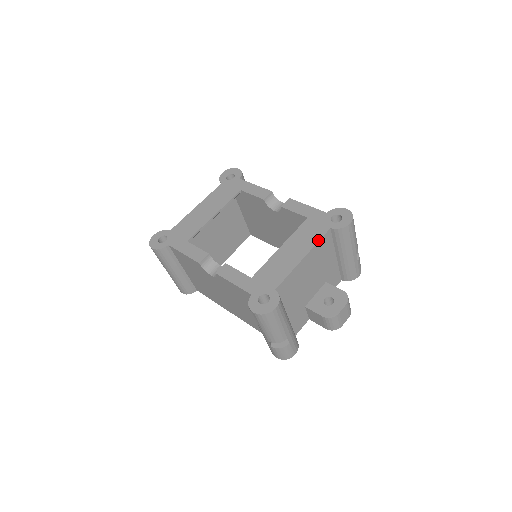
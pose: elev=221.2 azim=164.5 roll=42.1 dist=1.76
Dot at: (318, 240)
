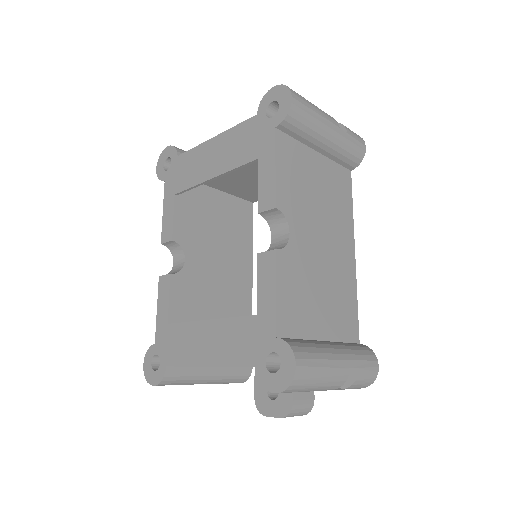
Dot at: (232, 365)
